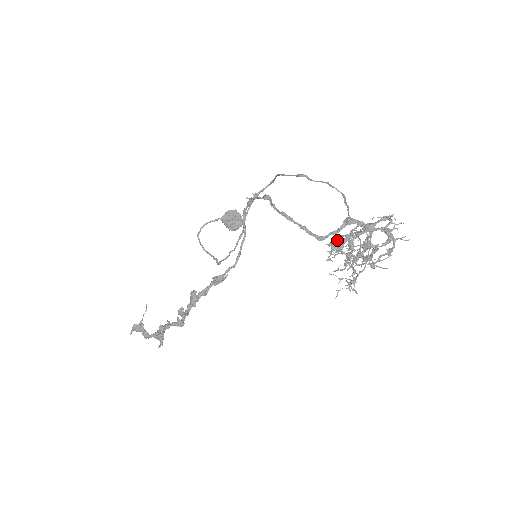
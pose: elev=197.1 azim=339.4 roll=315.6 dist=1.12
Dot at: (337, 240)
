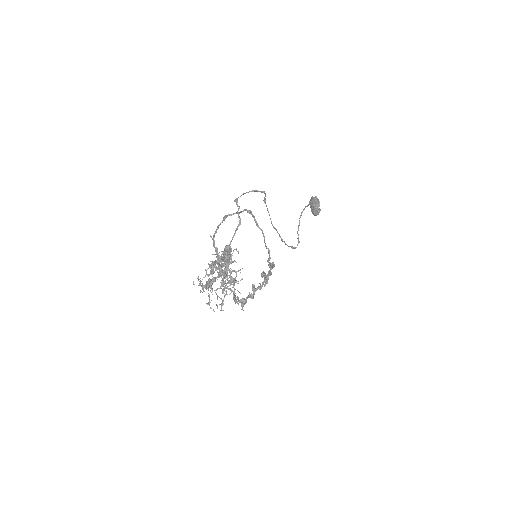
Dot at: occluded
